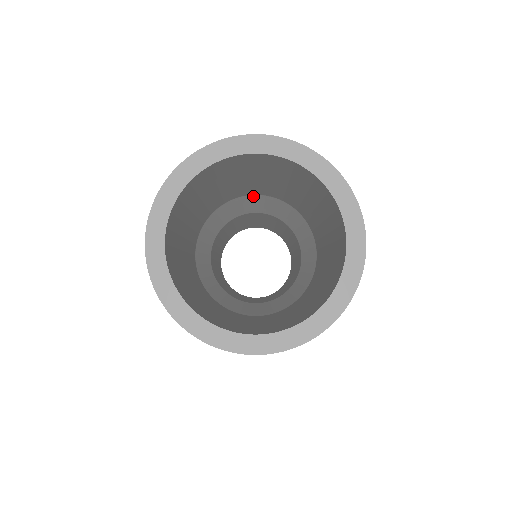
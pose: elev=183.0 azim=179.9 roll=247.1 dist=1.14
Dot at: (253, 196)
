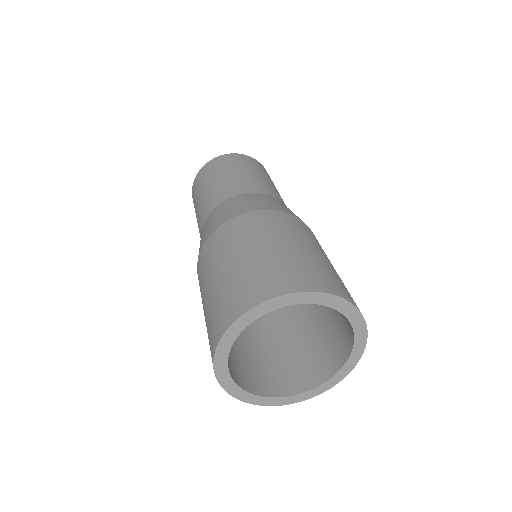
Dot at: occluded
